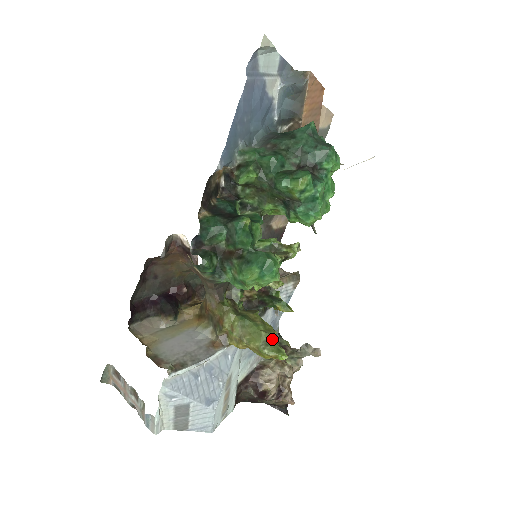
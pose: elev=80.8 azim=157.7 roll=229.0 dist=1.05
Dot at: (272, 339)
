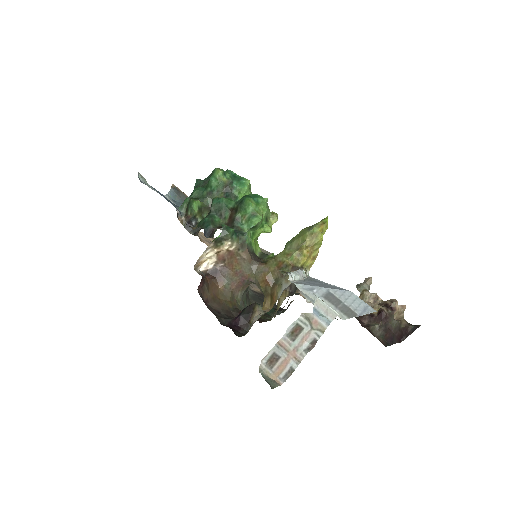
Dot at: (310, 226)
